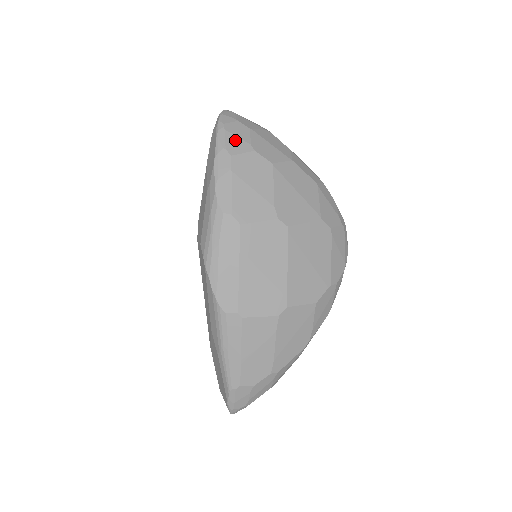
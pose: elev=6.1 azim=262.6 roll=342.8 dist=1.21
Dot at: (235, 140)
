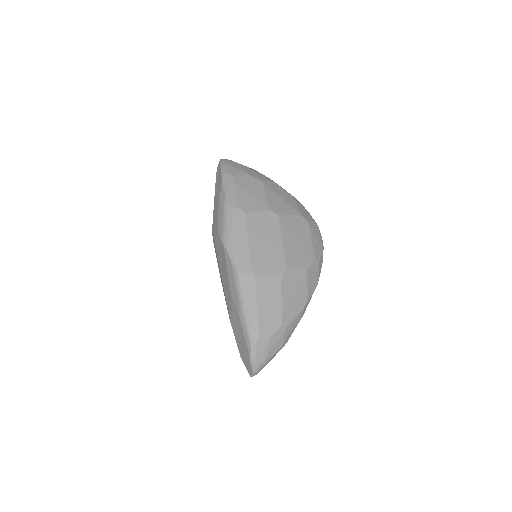
Dot at: (234, 169)
